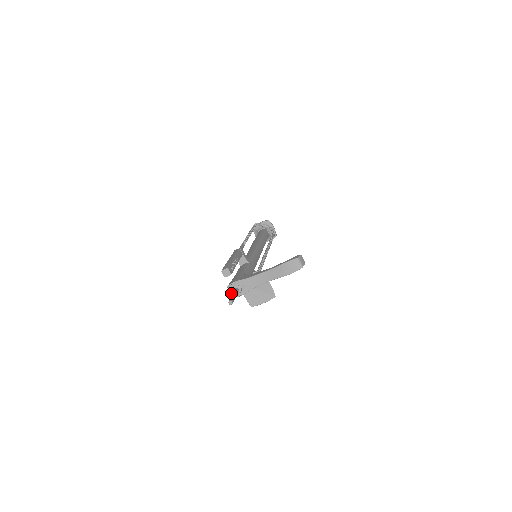
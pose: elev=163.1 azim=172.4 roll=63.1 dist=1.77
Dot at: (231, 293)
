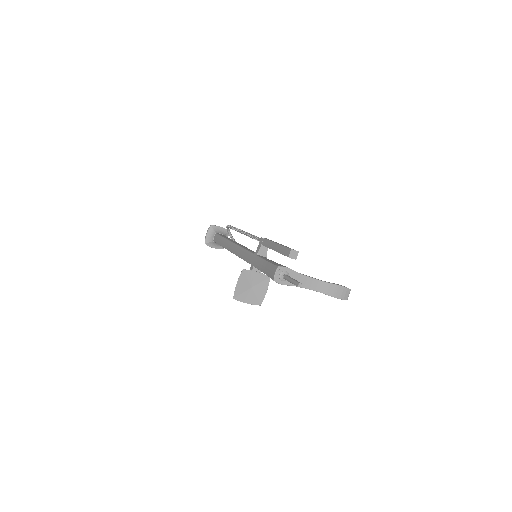
Dot at: (276, 275)
